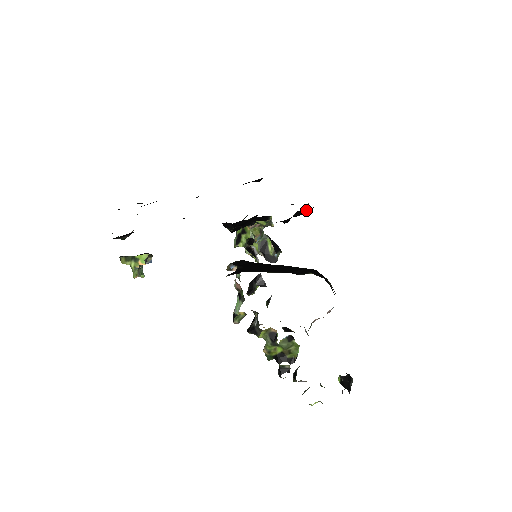
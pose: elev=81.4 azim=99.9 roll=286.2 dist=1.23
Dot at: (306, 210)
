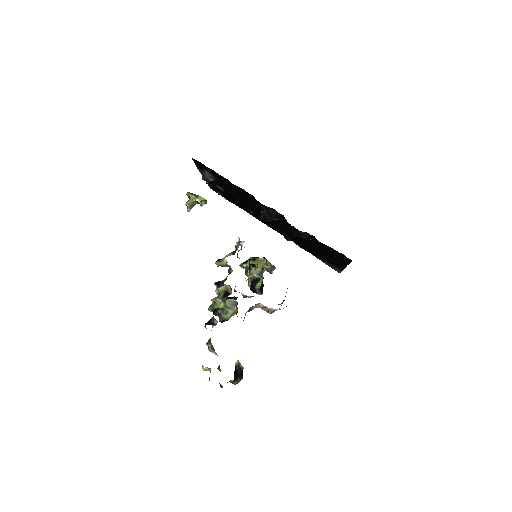
Dot at: (310, 236)
